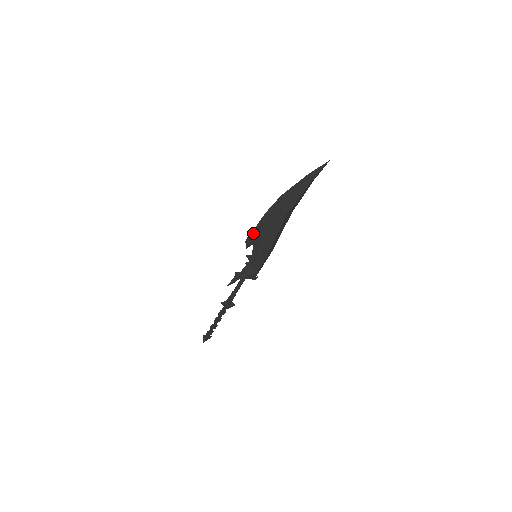
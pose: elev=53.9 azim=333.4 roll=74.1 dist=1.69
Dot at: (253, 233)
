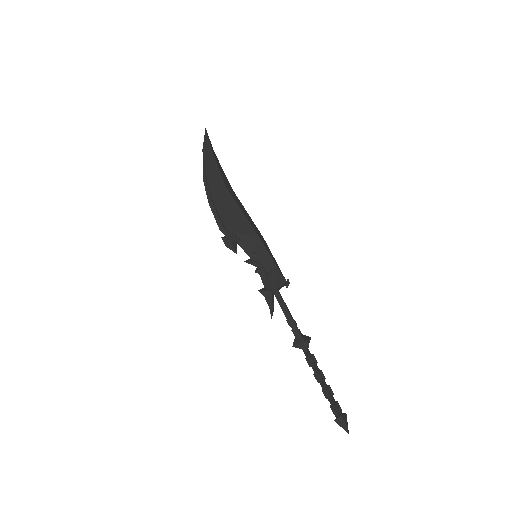
Dot at: (222, 232)
